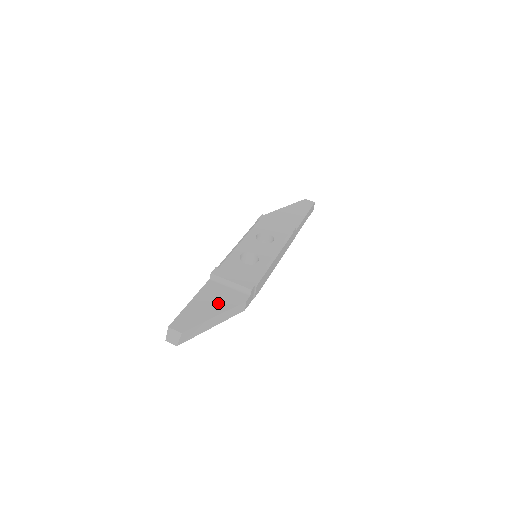
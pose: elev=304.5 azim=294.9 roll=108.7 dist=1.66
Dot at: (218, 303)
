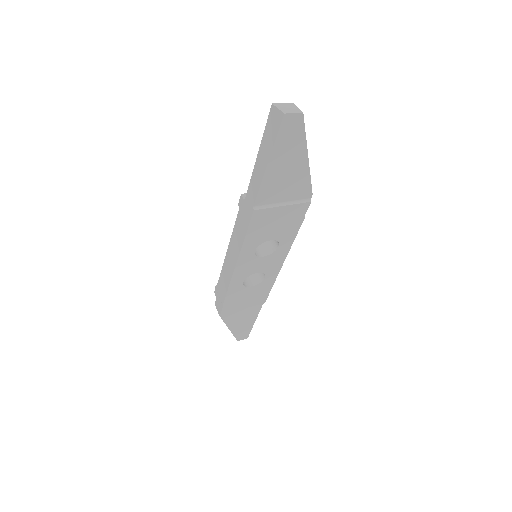
Dot at: occluded
